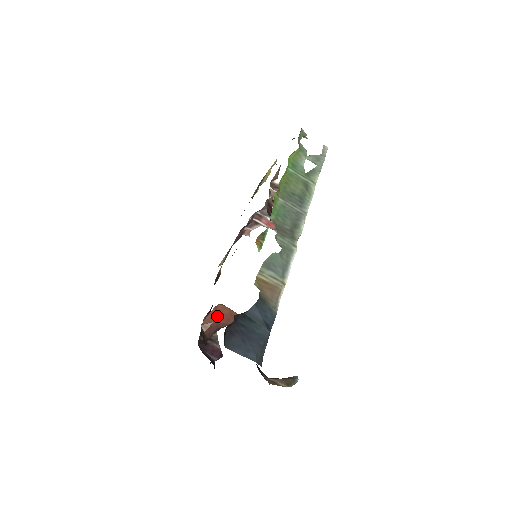
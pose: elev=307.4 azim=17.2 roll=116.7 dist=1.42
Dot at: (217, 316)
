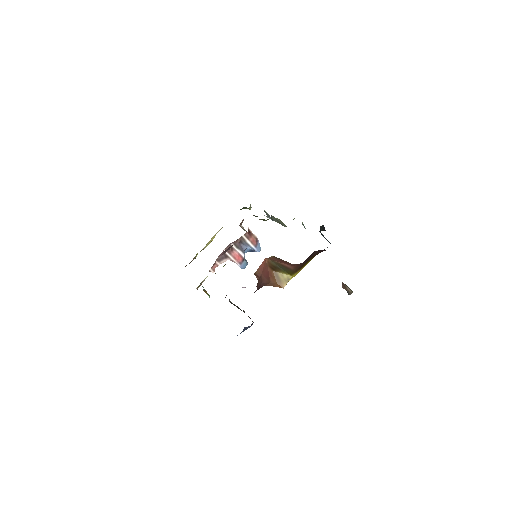
Dot at: (263, 270)
